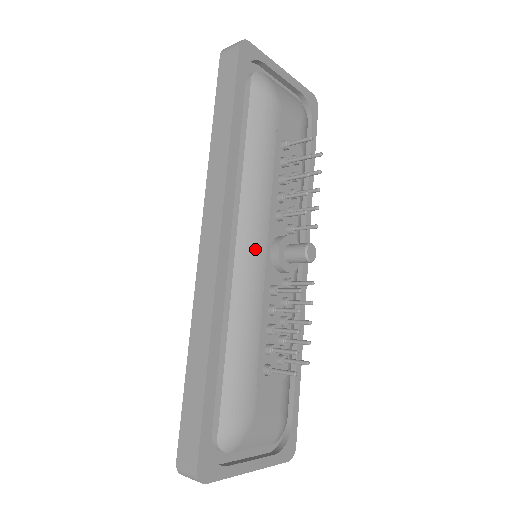
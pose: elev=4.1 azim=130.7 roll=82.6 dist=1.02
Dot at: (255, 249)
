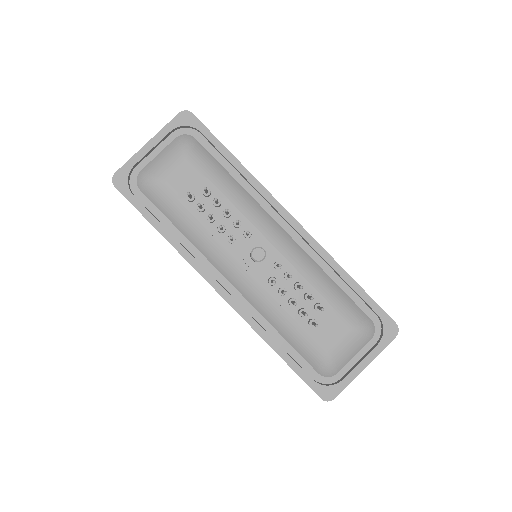
Dot at: (238, 274)
